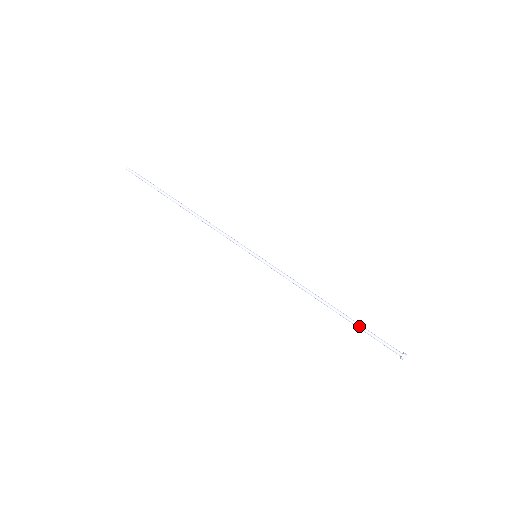
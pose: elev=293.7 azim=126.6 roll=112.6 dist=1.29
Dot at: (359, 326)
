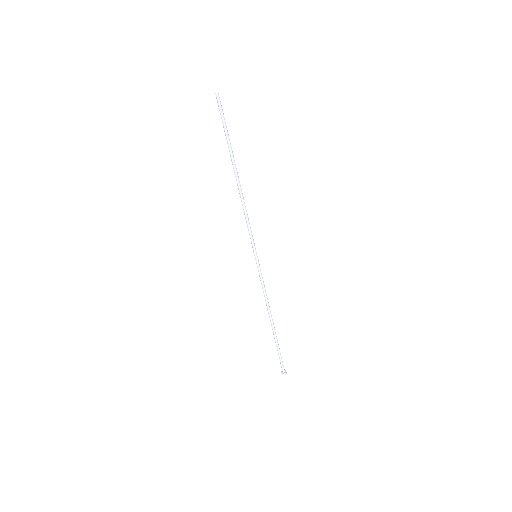
Dot at: (277, 344)
